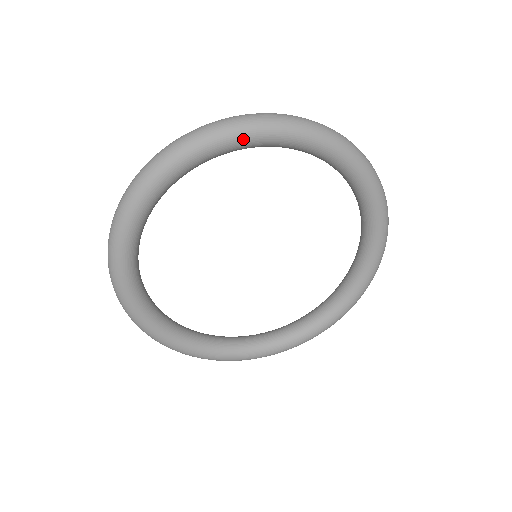
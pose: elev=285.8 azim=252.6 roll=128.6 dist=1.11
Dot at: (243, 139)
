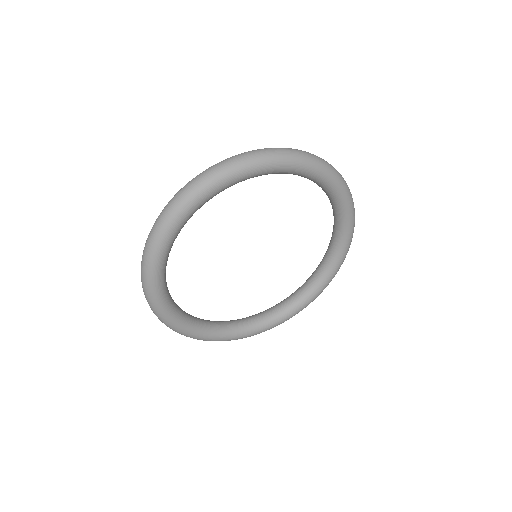
Dot at: (232, 180)
